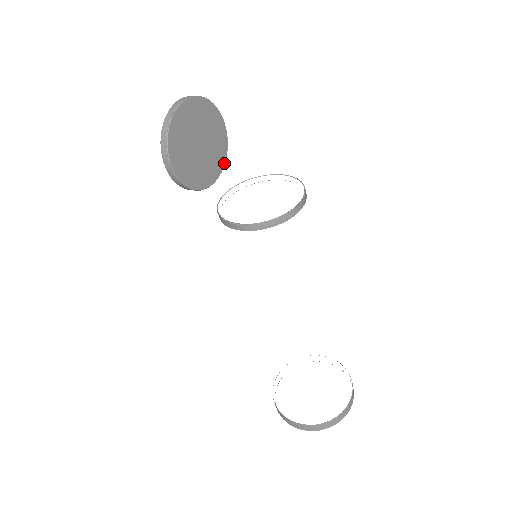
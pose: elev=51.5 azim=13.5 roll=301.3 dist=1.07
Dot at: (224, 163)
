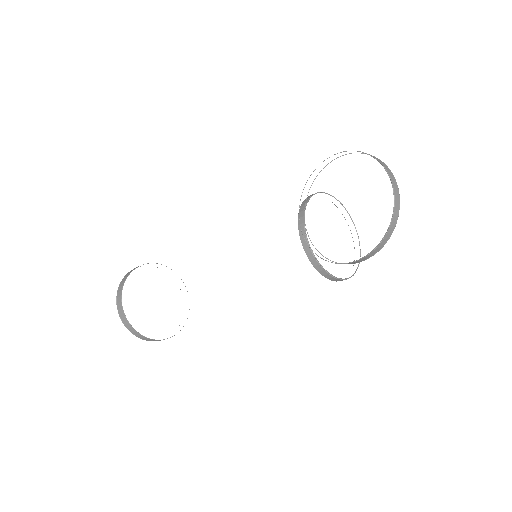
Dot at: occluded
